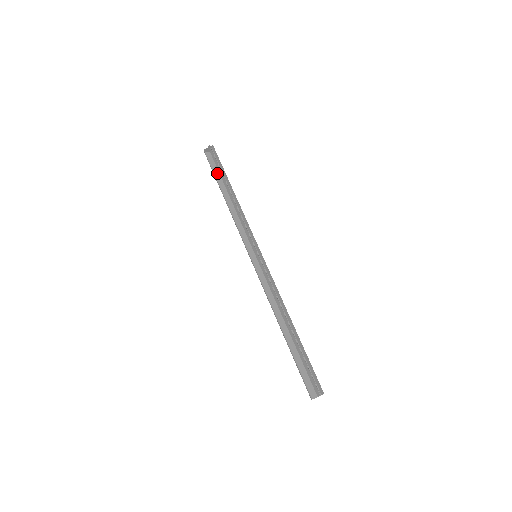
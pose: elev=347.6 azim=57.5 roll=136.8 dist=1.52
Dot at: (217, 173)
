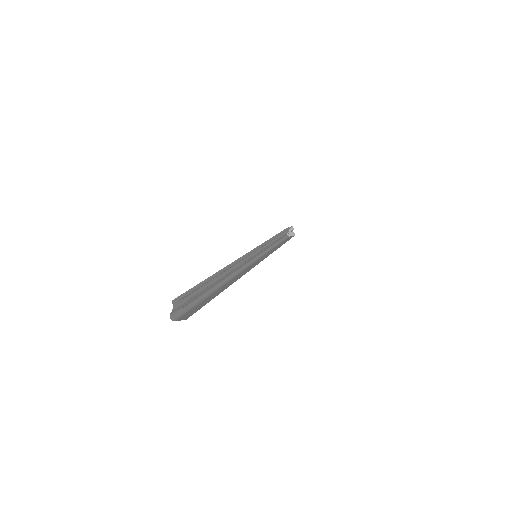
Dot at: (287, 240)
